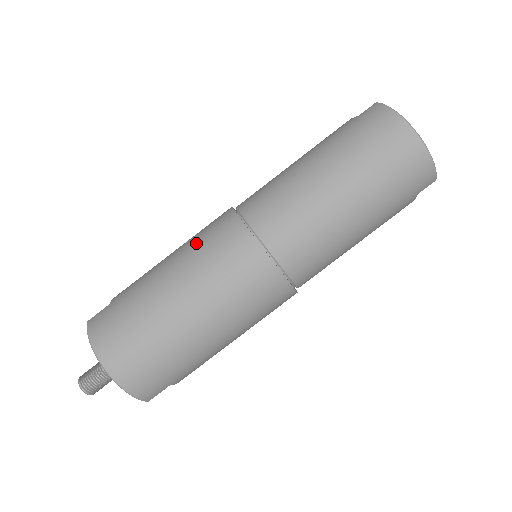
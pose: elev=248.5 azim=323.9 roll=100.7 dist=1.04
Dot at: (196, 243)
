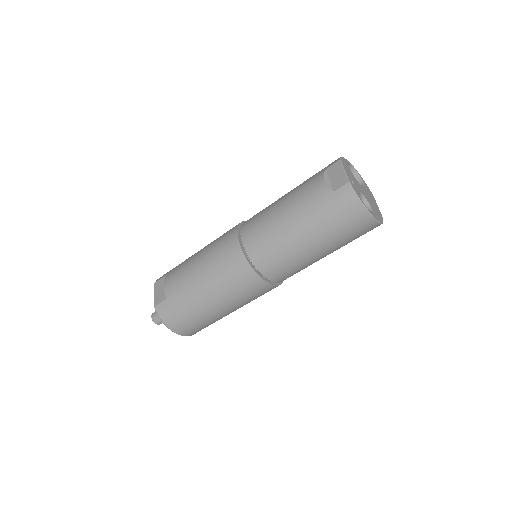
Dot at: (220, 274)
